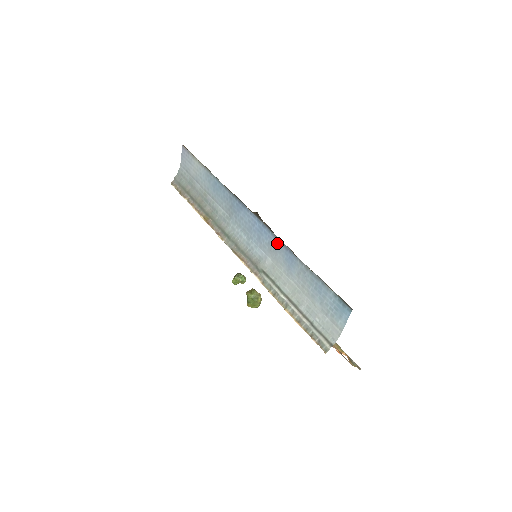
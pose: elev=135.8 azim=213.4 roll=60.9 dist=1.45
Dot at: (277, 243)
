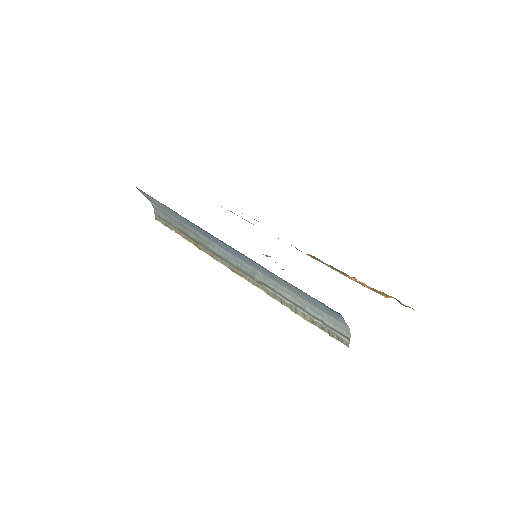
Dot at: (251, 261)
